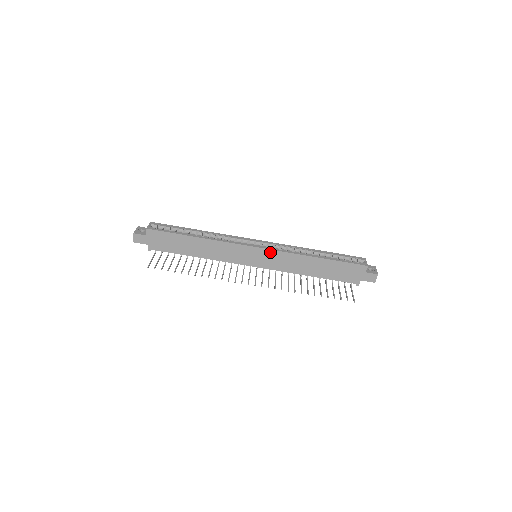
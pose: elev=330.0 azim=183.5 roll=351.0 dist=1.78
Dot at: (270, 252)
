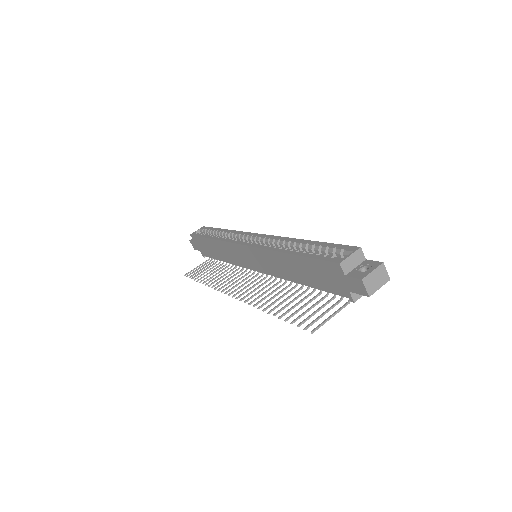
Dot at: (252, 250)
